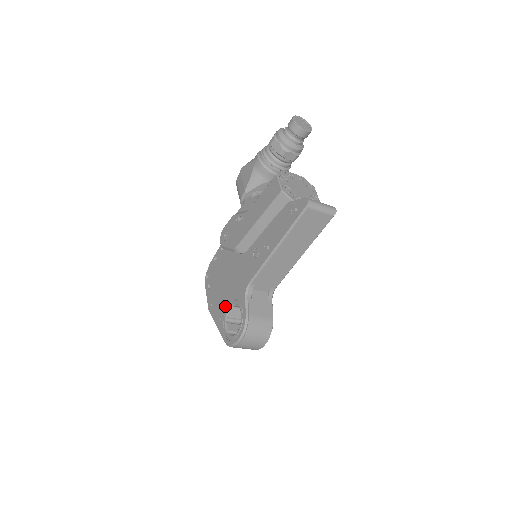
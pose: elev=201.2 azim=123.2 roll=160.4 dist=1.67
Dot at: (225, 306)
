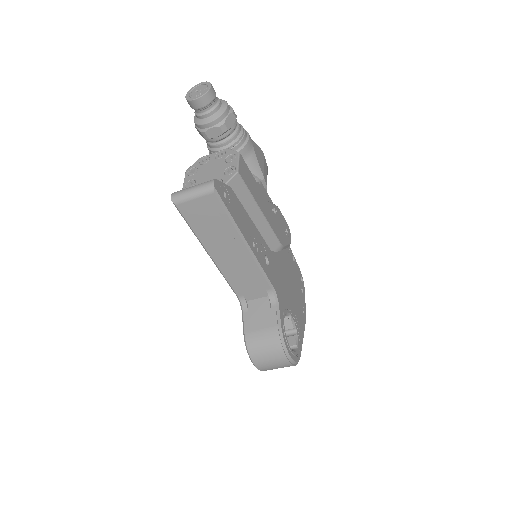
Dot at: occluded
